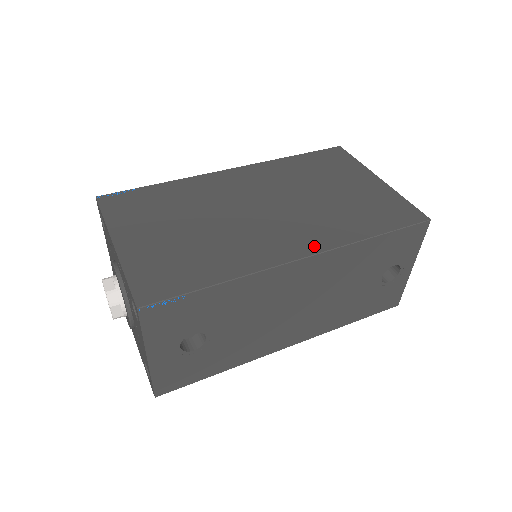
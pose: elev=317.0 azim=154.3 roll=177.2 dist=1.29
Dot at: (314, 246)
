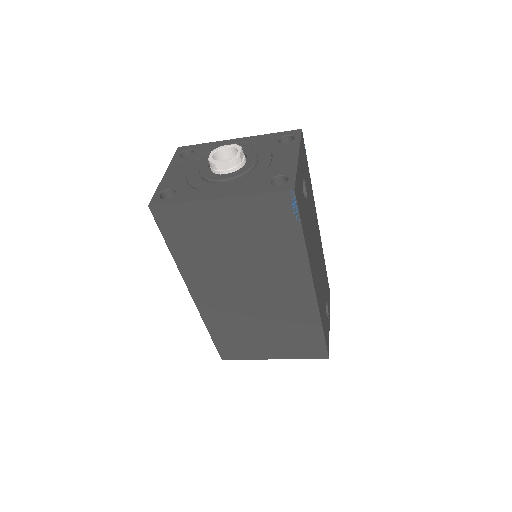
Dot at: occluded
